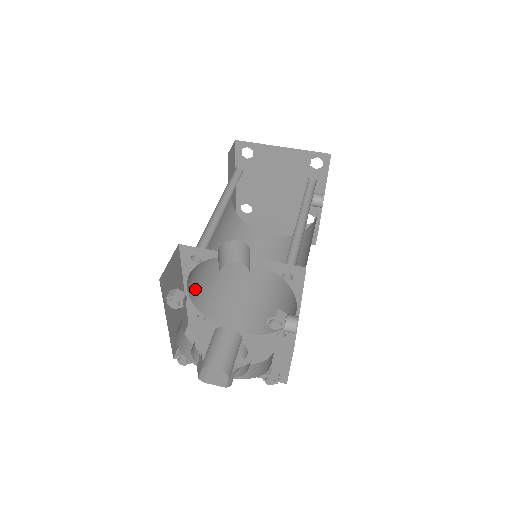
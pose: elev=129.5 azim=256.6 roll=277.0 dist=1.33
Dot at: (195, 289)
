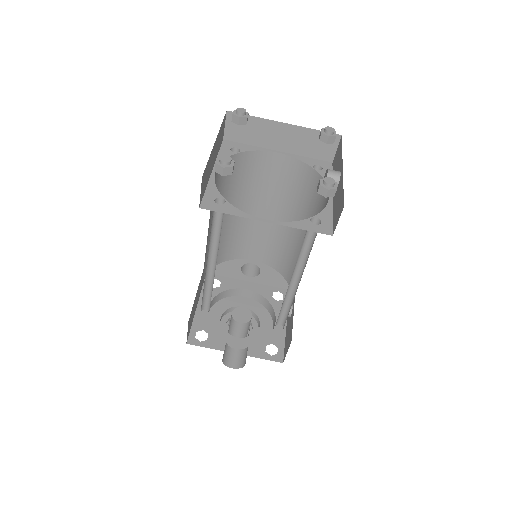
Dot at: occluded
